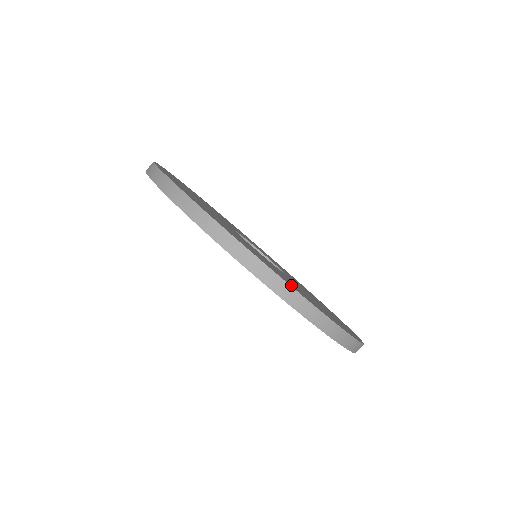
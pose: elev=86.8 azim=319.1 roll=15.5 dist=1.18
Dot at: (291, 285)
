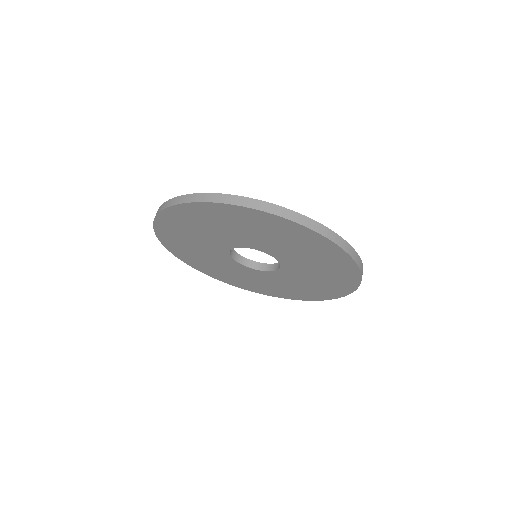
Dot at: occluded
